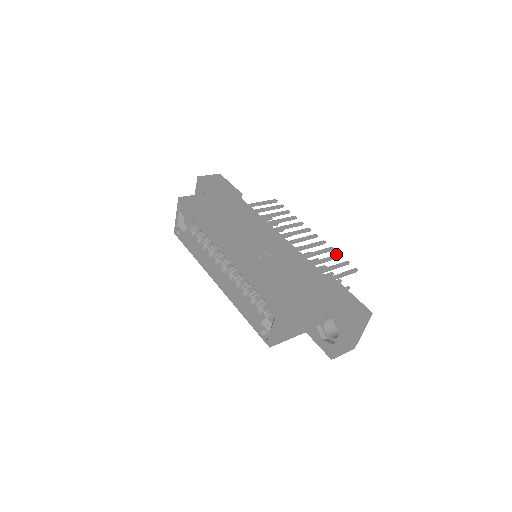
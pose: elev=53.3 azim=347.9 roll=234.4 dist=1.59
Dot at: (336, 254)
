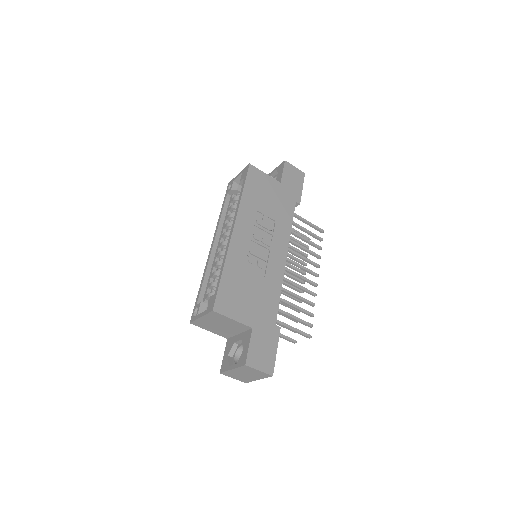
Dot at: occluded
